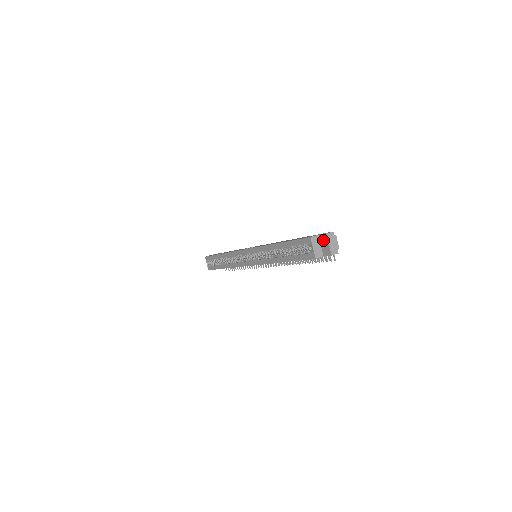
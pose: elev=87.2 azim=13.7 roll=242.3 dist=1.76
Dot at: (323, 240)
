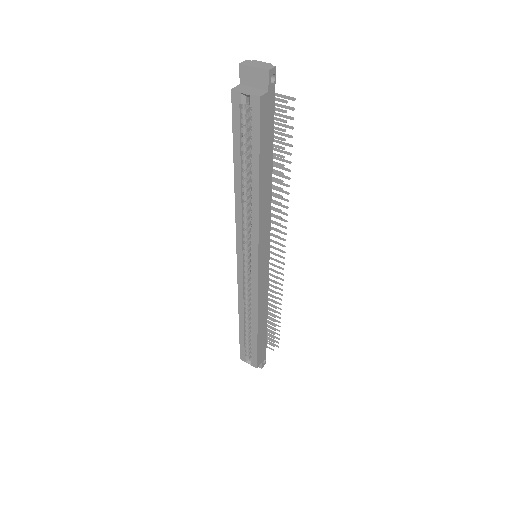
Dot at: (247, 77)
